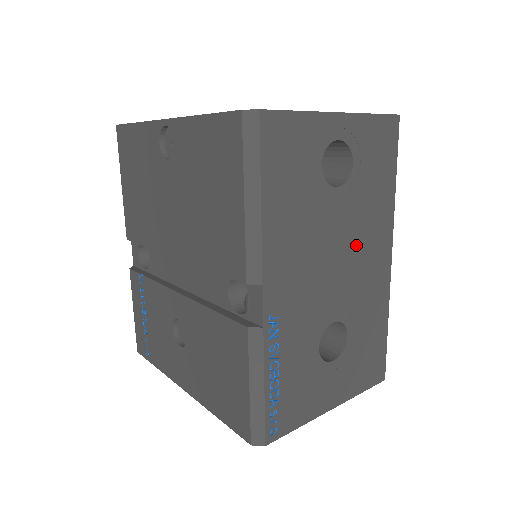
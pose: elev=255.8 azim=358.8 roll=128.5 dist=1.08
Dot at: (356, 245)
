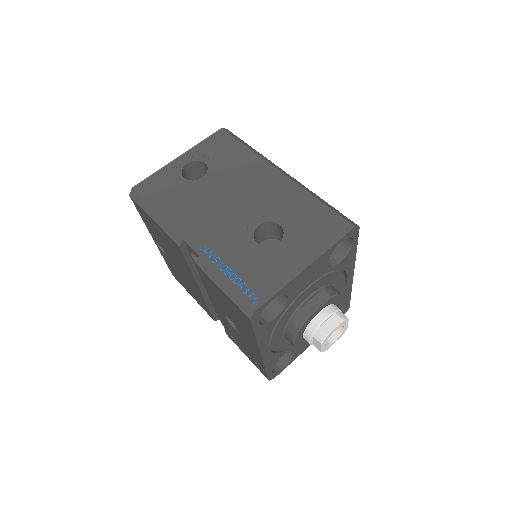
Dot at: (241, 187)
